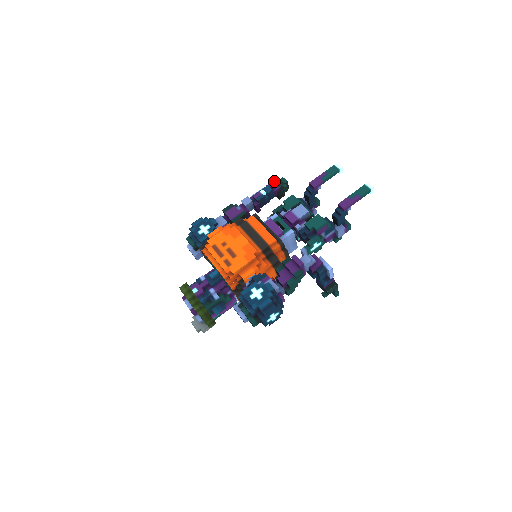
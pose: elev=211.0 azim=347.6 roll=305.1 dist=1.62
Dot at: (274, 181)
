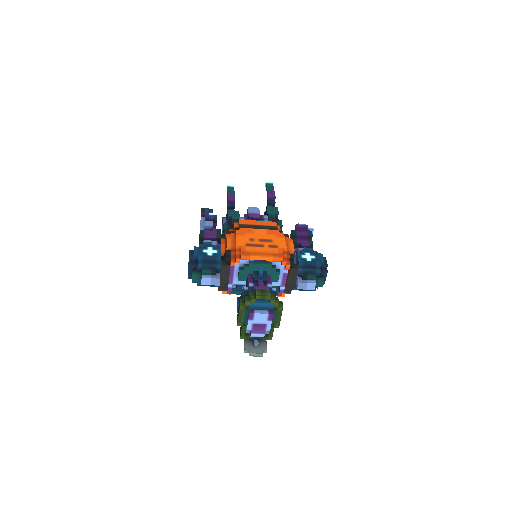
Dot at: (202, 210)
